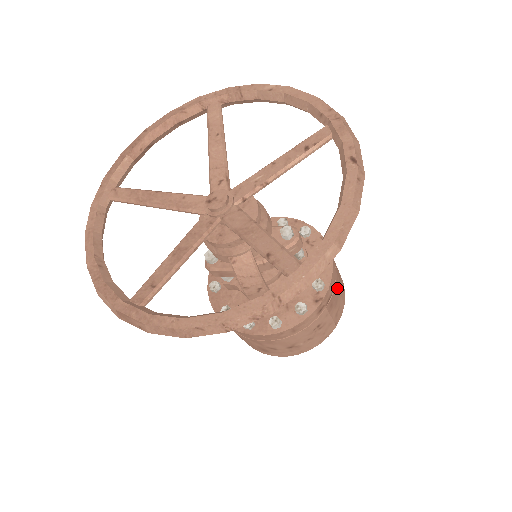
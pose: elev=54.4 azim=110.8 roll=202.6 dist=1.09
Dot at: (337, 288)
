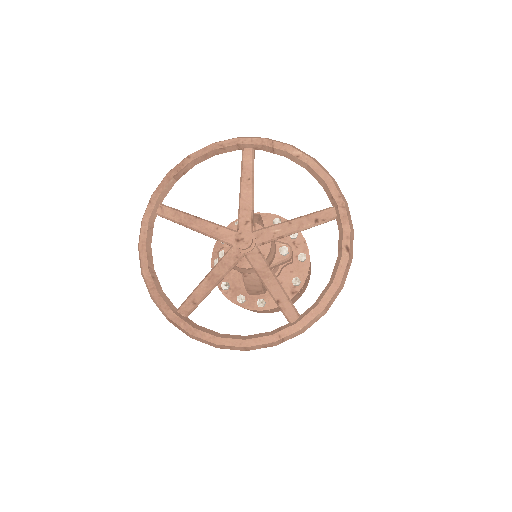
Dot at: occluded
